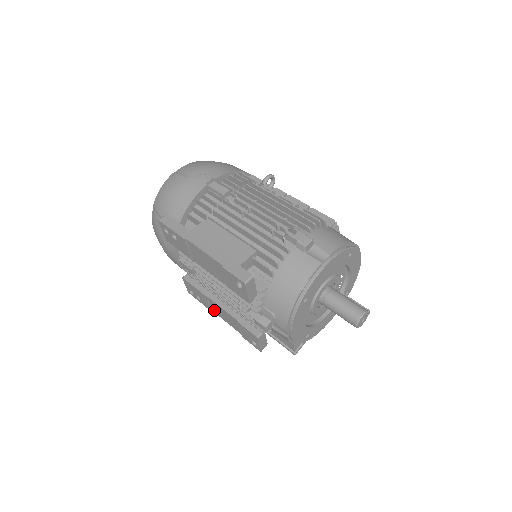
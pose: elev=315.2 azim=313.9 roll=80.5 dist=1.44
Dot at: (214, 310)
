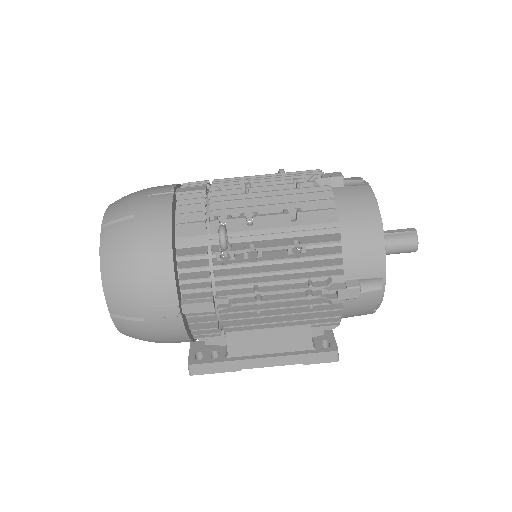
Dot at: occluded
